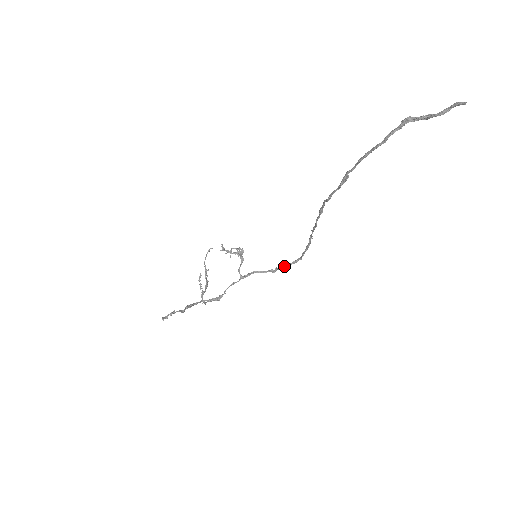
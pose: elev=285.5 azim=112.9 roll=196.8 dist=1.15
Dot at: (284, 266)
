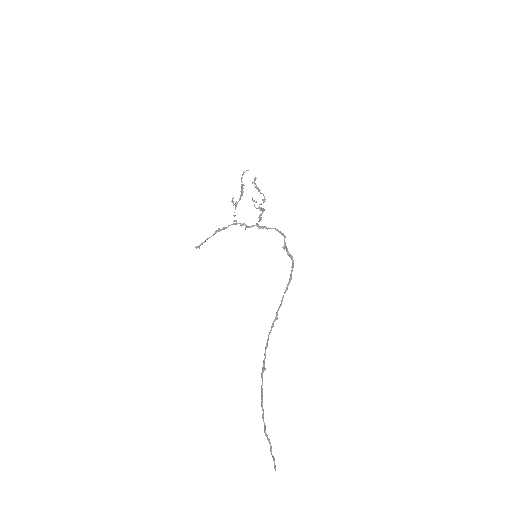
Dot at: (286, 249)
